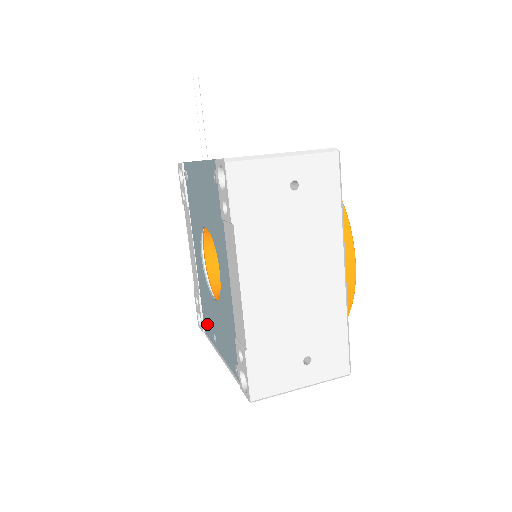
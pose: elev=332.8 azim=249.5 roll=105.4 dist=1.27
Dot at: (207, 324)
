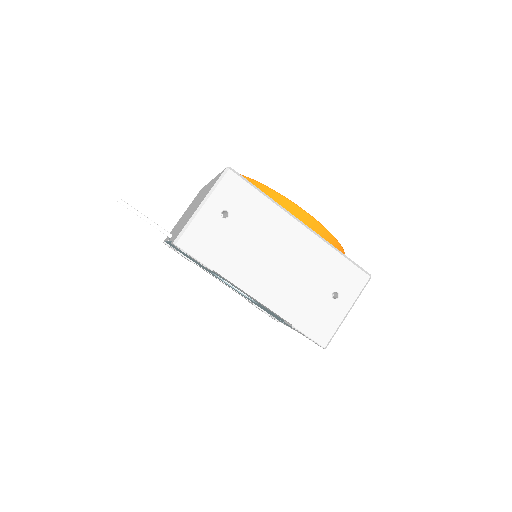
Dot at: (273, 316)
